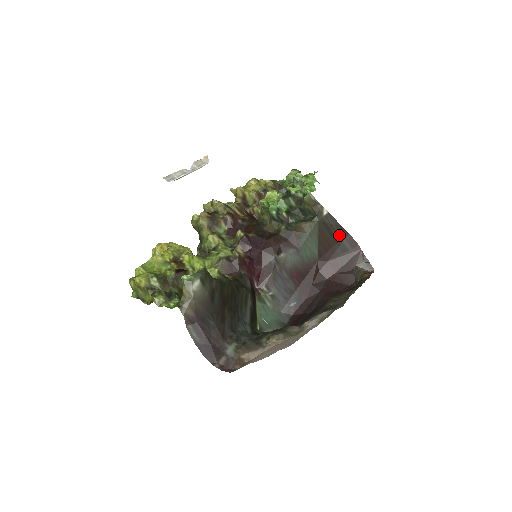
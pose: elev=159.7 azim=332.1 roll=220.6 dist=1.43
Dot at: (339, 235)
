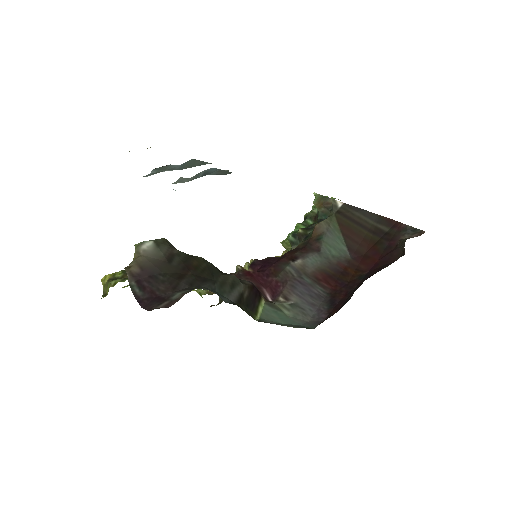
Dot at: (367, 221)
